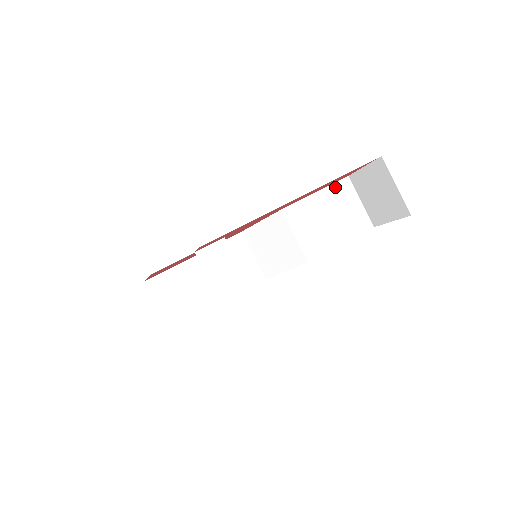
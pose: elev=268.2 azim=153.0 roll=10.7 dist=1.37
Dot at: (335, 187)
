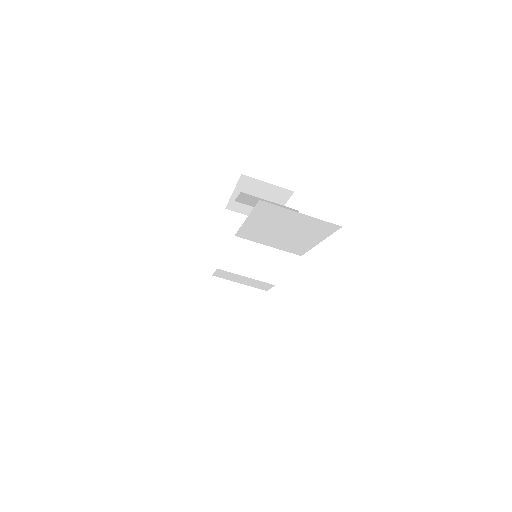
Dot at: (258, 211)
